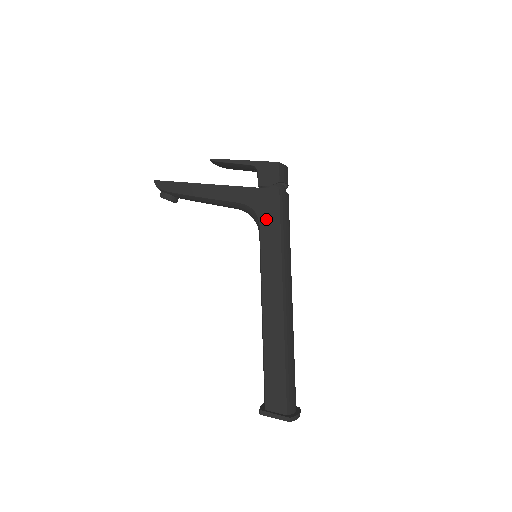
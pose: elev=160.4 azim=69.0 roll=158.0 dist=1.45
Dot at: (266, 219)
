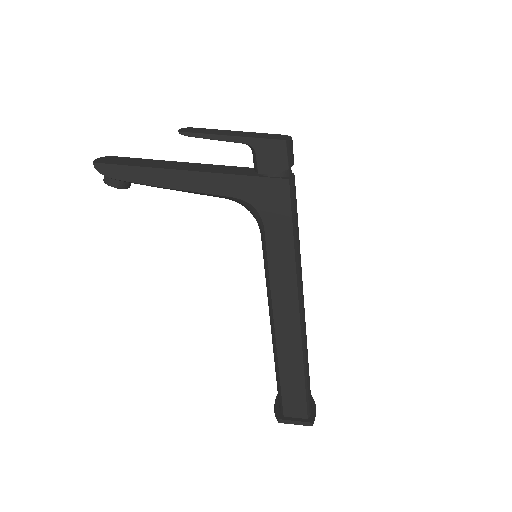
Dot at: (272, 219)
